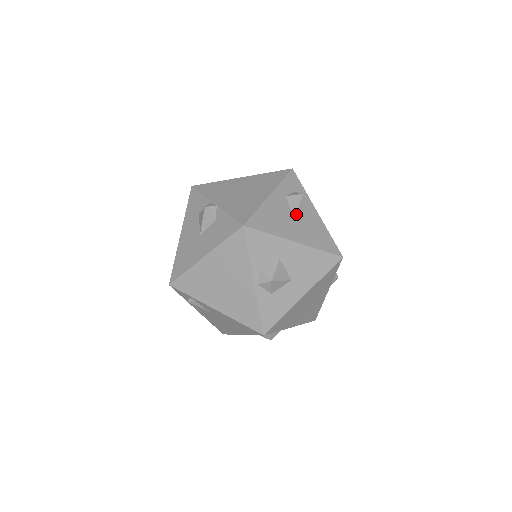
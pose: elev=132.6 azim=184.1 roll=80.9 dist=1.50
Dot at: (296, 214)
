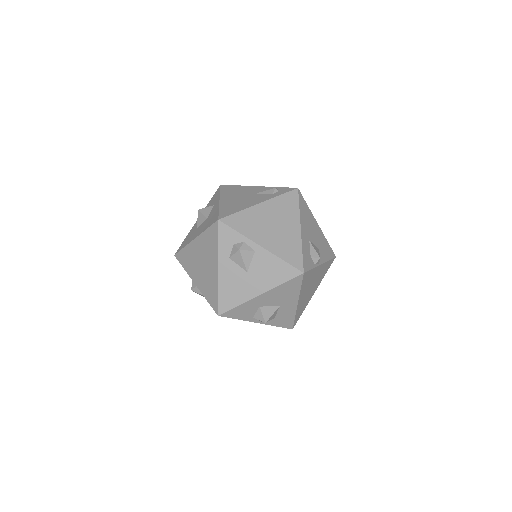
Dot at: (246, 269)
